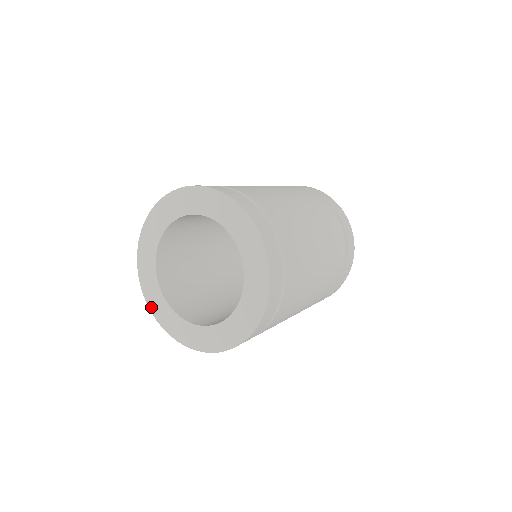
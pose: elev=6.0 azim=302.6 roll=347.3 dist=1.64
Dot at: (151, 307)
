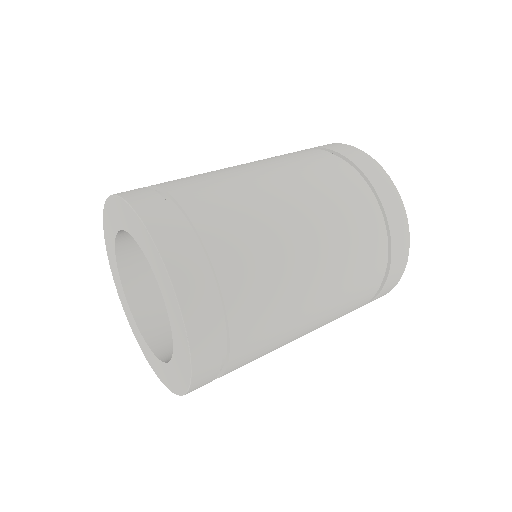
Dot at: (130, 325)
